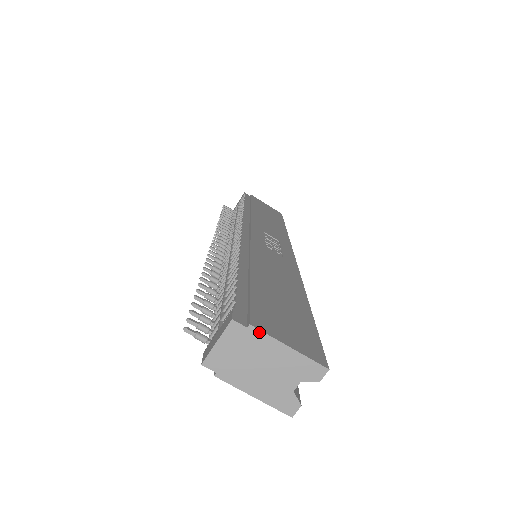
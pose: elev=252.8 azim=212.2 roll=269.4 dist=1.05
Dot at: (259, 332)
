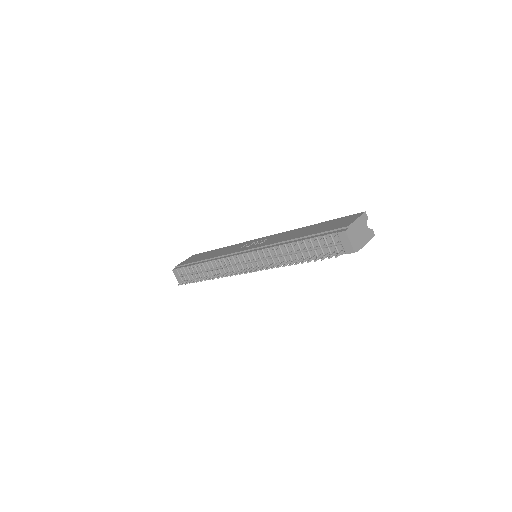
Dot at: (351, 225)
